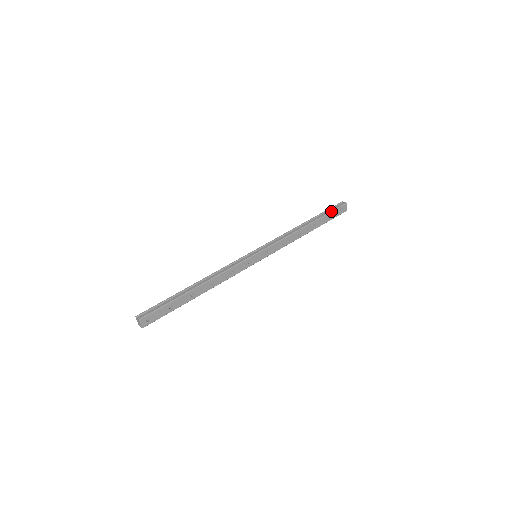
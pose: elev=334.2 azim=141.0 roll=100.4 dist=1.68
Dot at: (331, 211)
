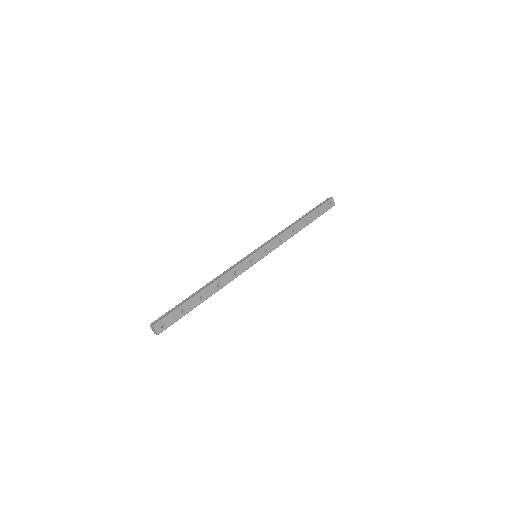
Dot at: (319, 206)
